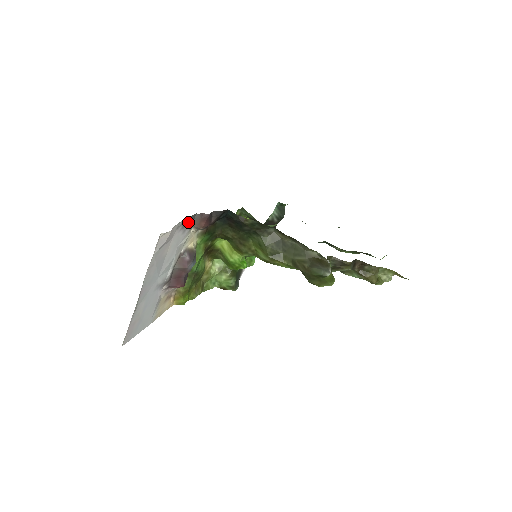
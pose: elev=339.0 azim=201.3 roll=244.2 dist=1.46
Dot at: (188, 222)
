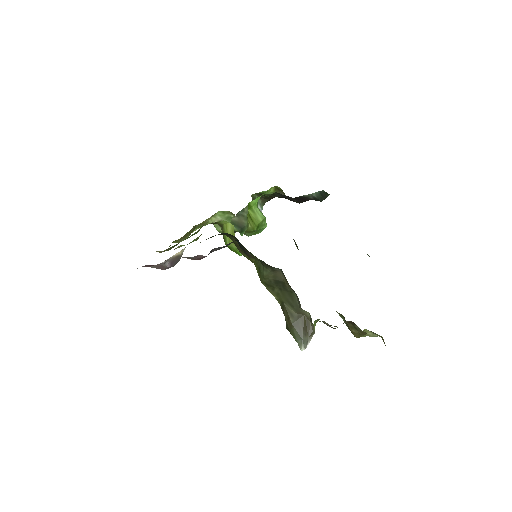
Dot at: occluded
